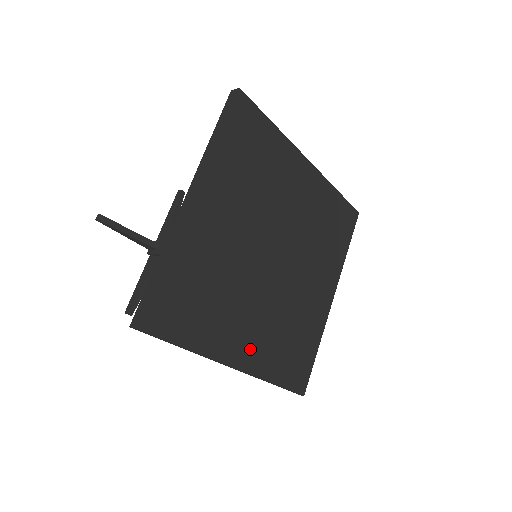
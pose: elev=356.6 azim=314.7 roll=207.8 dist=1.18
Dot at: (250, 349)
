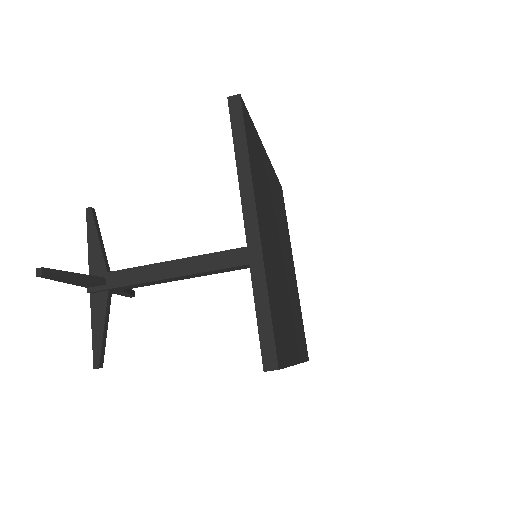
Dot at: (295, 342)
